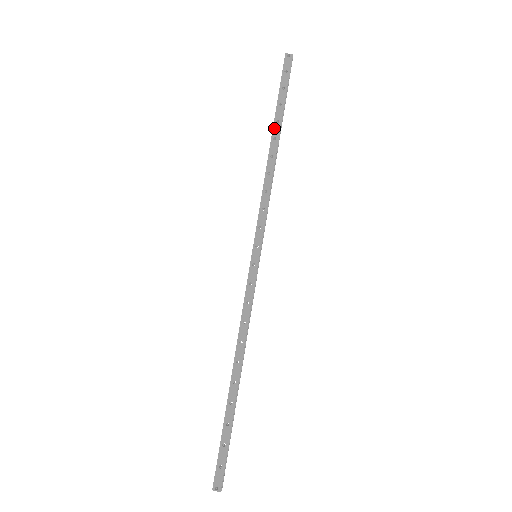
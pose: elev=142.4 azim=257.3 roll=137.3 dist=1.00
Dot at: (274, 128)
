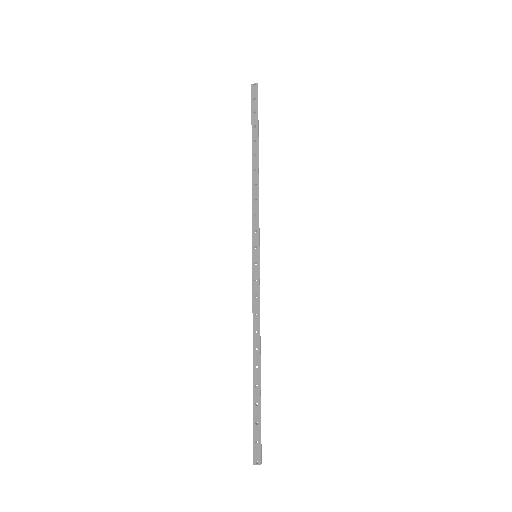
Dot at: (253, 146)
